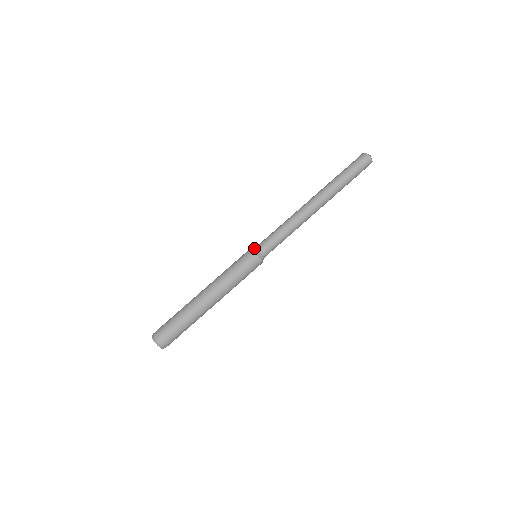
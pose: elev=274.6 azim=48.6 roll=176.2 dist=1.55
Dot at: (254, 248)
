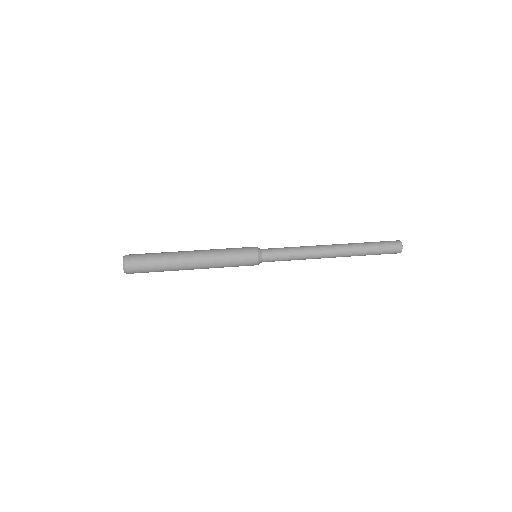
Dot at: (259, 248)
